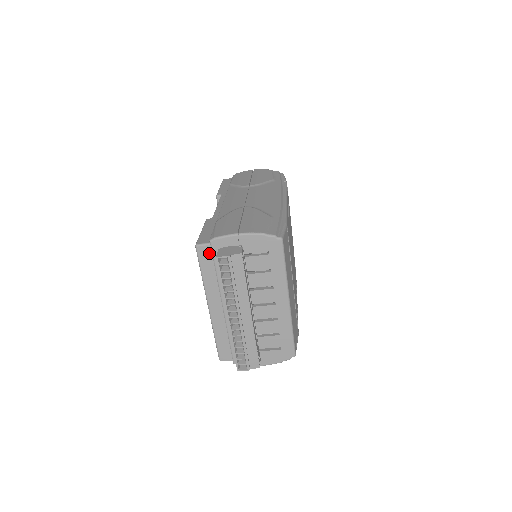
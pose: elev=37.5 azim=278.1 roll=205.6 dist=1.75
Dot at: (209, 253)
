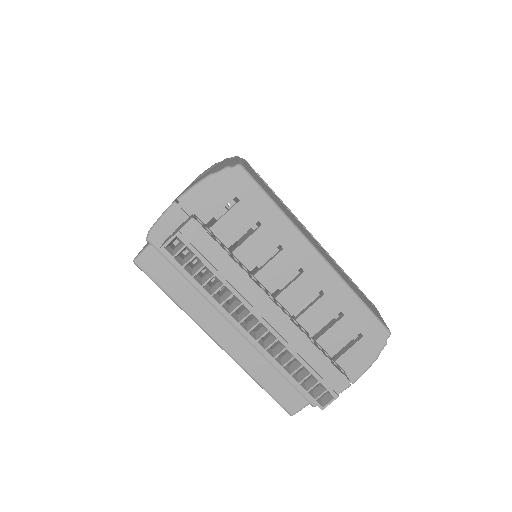
Dot at: (158, 259)
